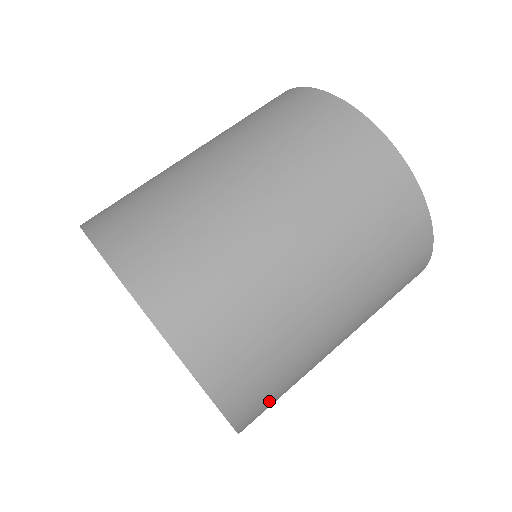
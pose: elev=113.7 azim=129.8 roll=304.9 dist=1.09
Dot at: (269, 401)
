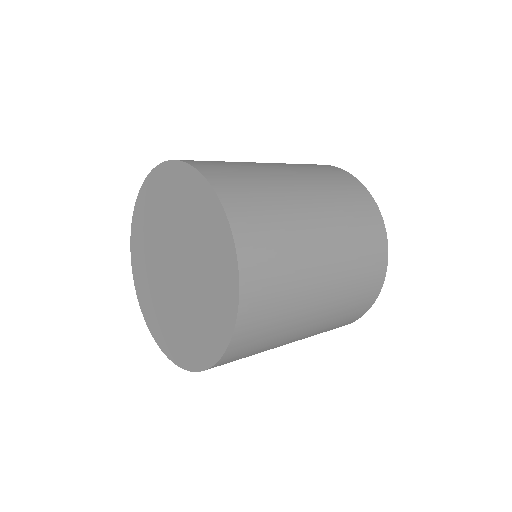
Dot at: (250, 201)
